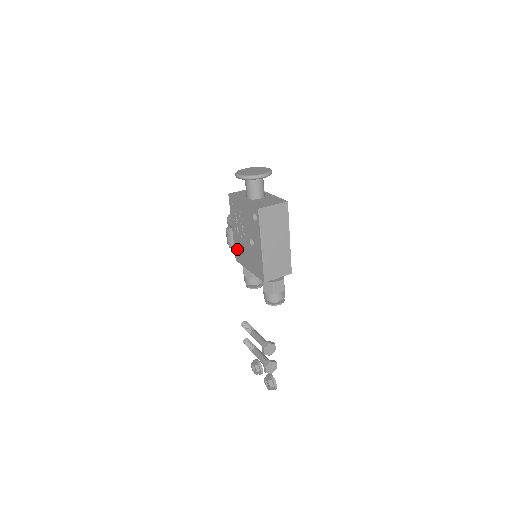
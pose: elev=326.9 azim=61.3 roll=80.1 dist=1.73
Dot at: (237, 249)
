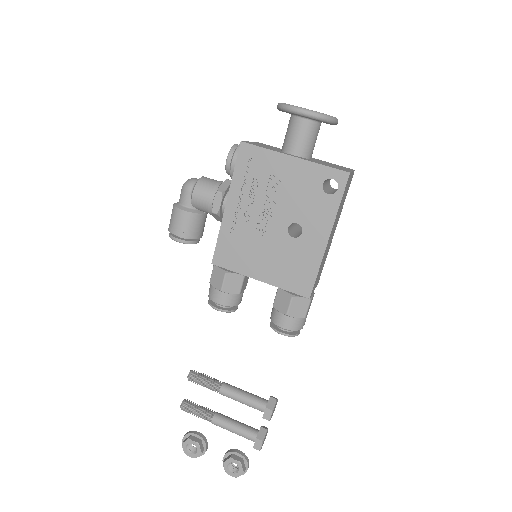
Dot at: (229, 243)
